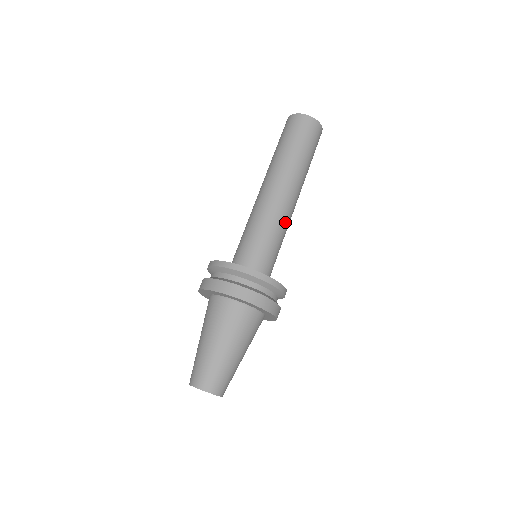
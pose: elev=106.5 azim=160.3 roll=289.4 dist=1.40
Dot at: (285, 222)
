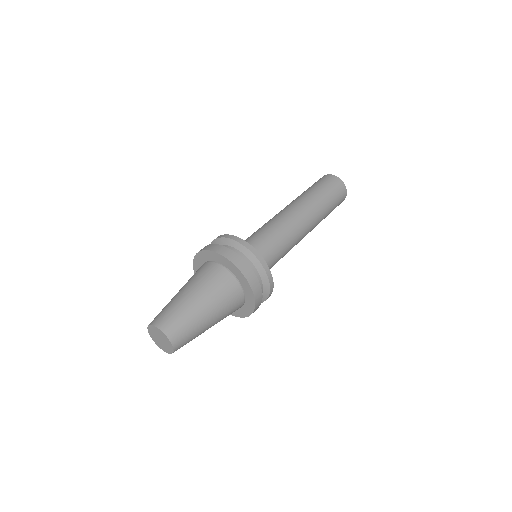
Dot at: (286, 228)
